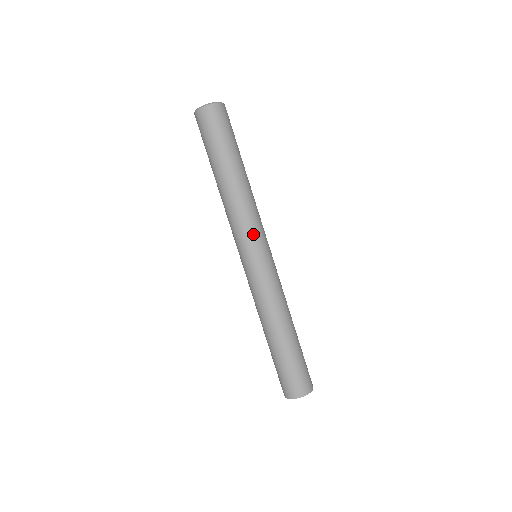
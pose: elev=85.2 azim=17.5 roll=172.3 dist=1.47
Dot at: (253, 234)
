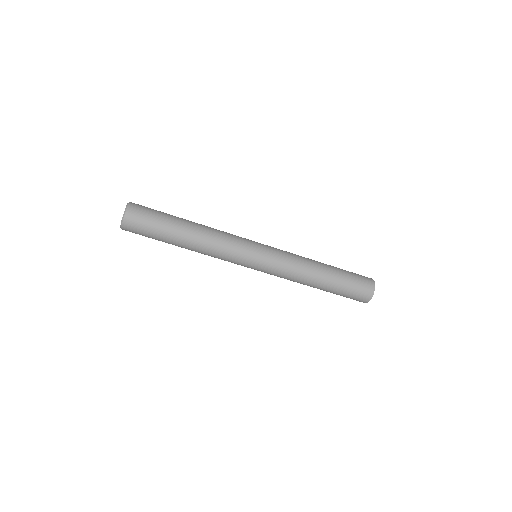
Dot at: (241, 247)
